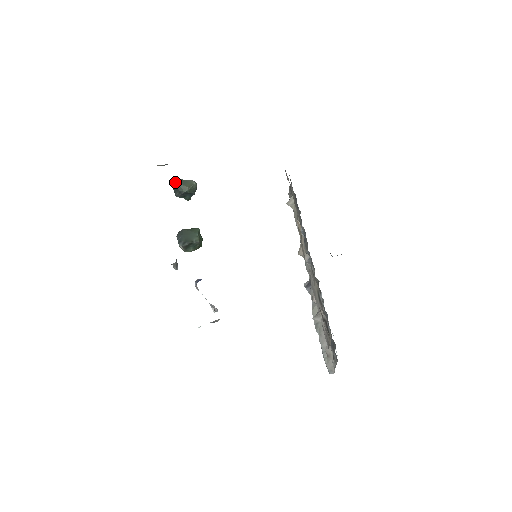
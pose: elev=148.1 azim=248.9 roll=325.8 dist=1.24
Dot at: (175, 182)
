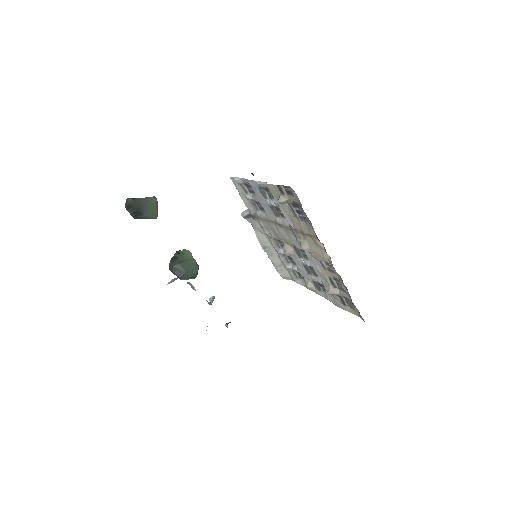
Dot at: (141, 214)
